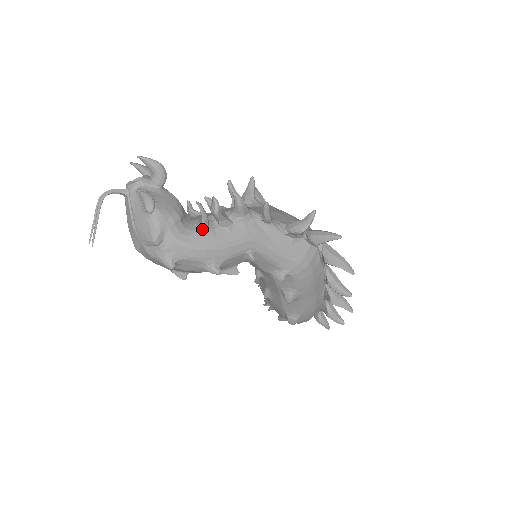
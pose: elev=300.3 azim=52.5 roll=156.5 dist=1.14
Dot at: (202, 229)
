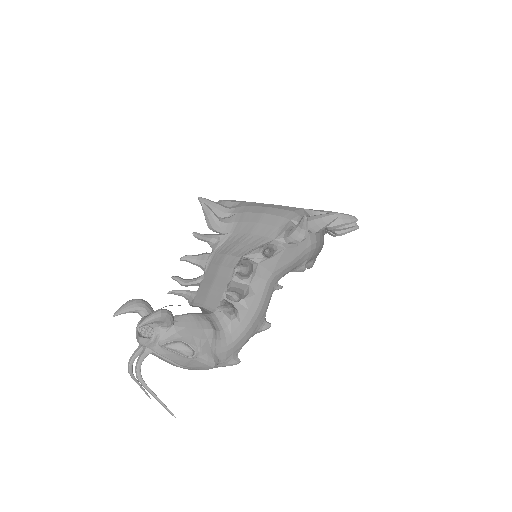
Dot at: (235, 317)
